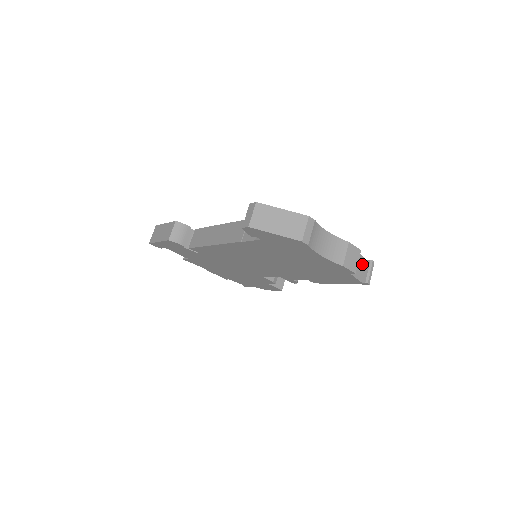
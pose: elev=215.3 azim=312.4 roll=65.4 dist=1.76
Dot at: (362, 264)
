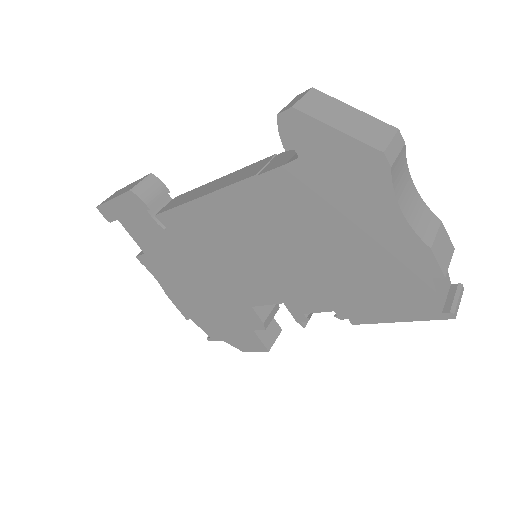
Dot at: (445, 283)
